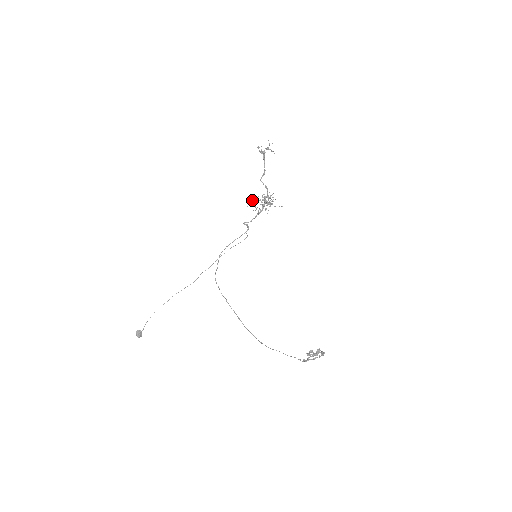
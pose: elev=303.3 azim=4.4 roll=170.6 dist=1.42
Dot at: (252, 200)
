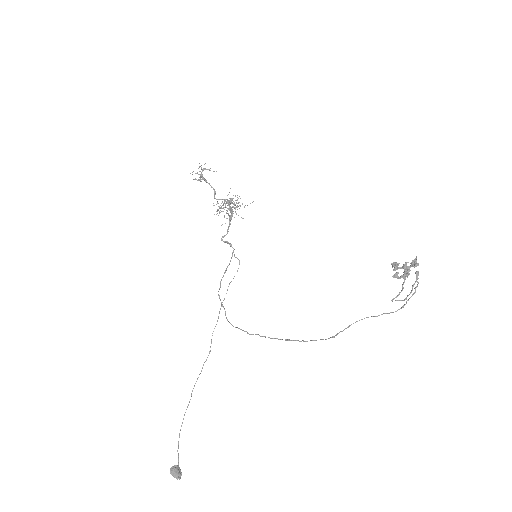
Dot at: occluded
